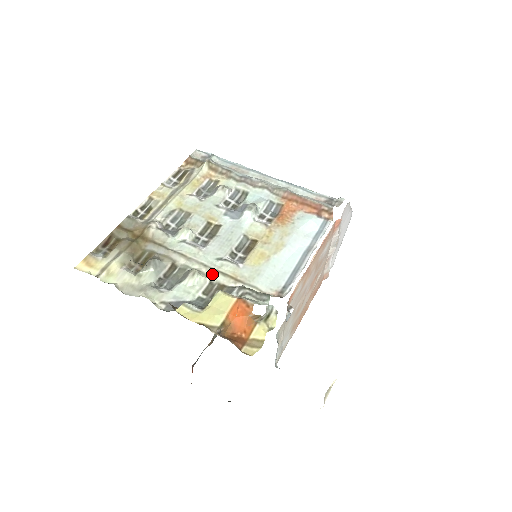
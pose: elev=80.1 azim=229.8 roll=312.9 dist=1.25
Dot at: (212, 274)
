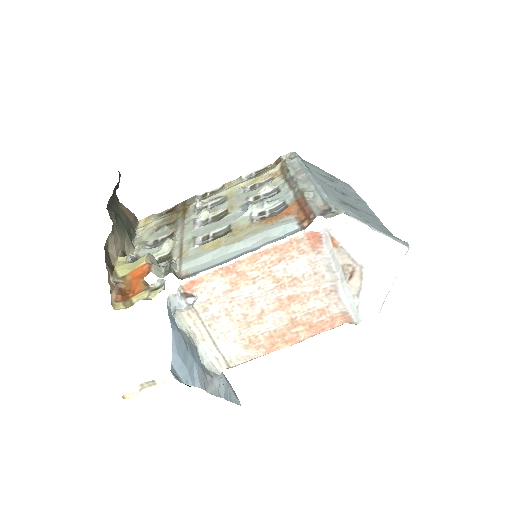
Dot at: (177, 247)
